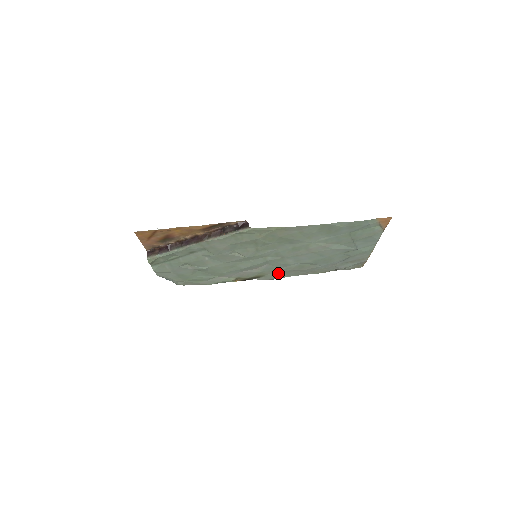
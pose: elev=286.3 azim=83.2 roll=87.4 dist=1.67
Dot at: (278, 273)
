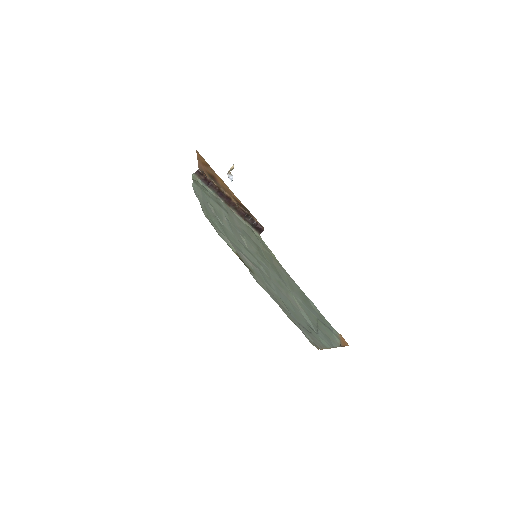
Dot at: (263, 283)
